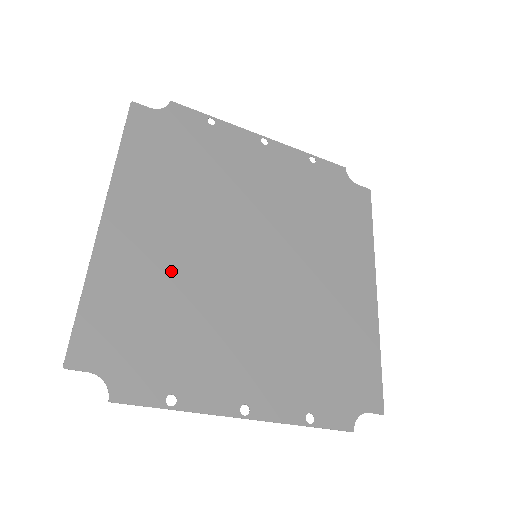
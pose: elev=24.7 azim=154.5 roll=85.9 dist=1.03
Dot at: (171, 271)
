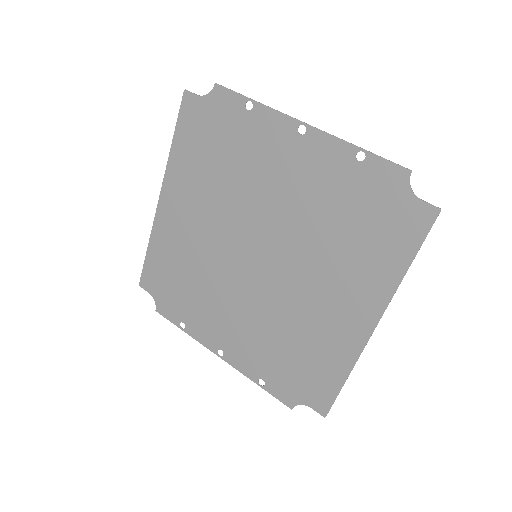
Dot at: (193, 250)
